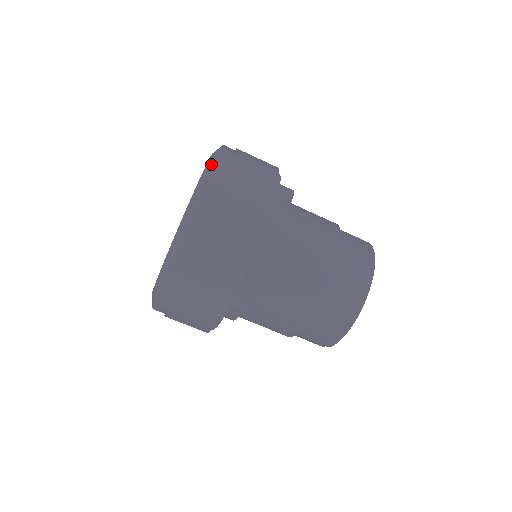
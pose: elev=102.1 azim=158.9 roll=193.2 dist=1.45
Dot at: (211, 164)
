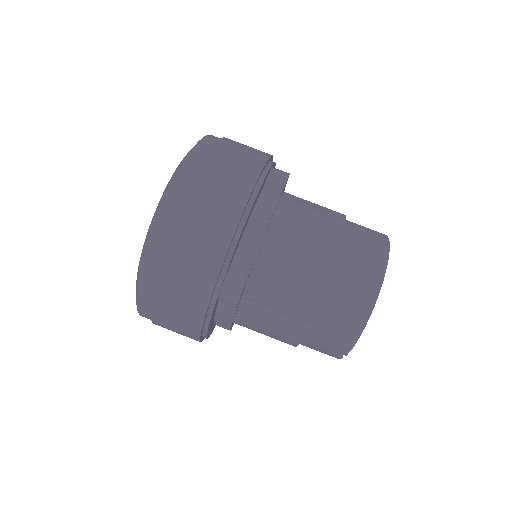
Dot at: occluded
